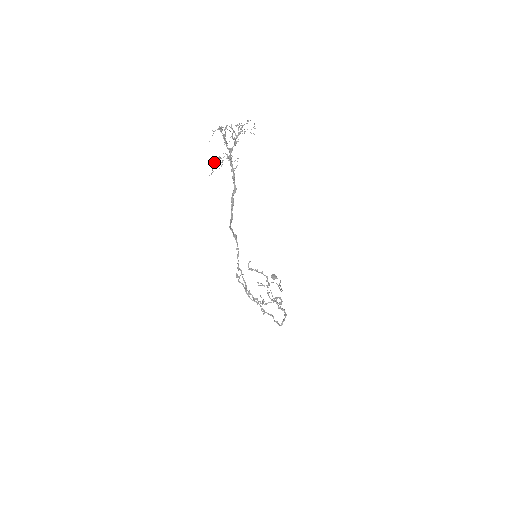
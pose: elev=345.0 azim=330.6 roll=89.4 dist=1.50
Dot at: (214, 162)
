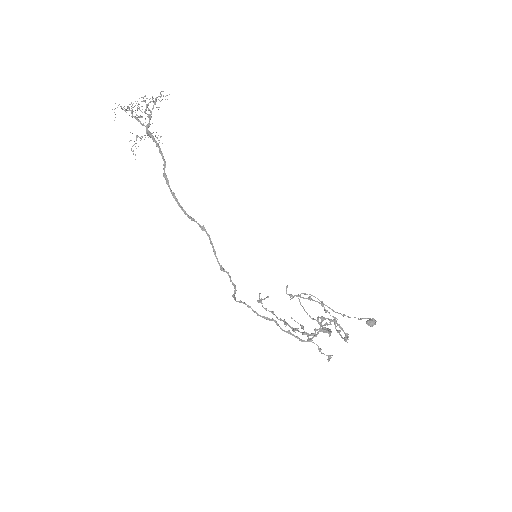
Dot at: (134, 144)
